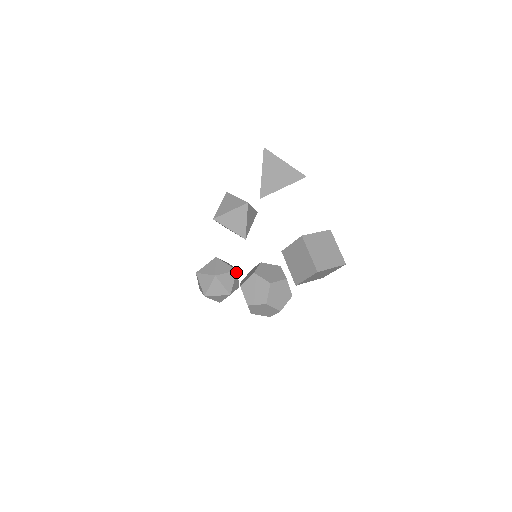
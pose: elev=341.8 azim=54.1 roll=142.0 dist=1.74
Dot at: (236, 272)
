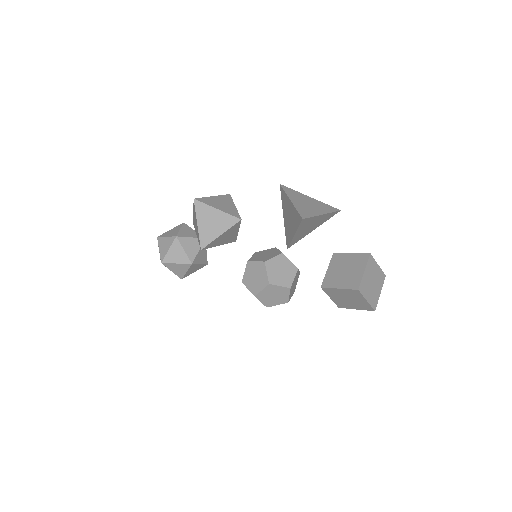
Dot at: occluded
